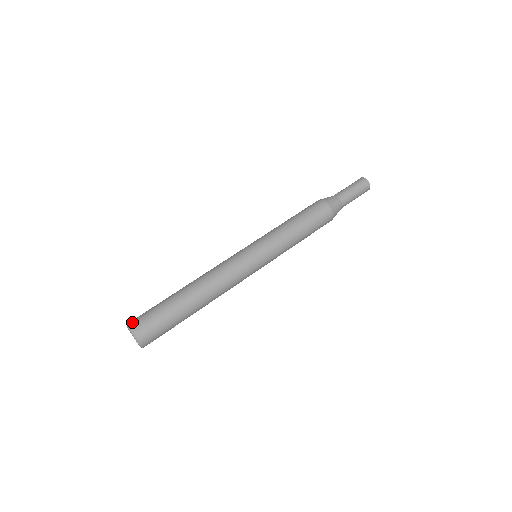
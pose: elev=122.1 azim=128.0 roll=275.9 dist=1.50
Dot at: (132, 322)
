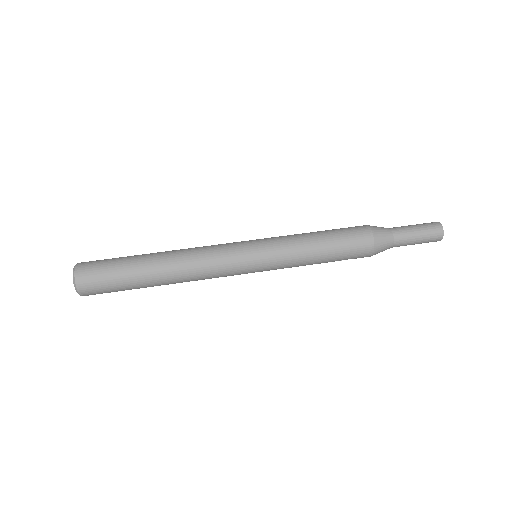
Dot at: (80, 268)
